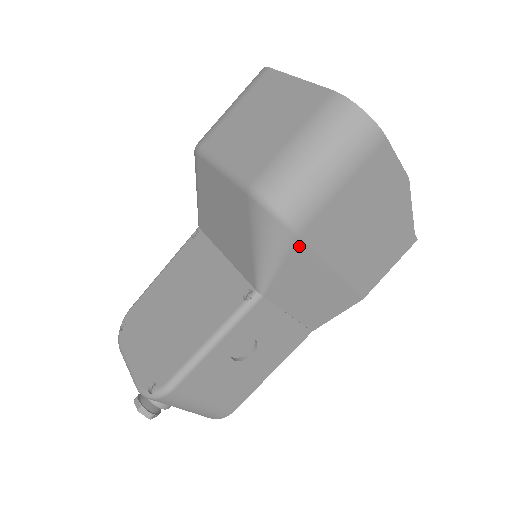
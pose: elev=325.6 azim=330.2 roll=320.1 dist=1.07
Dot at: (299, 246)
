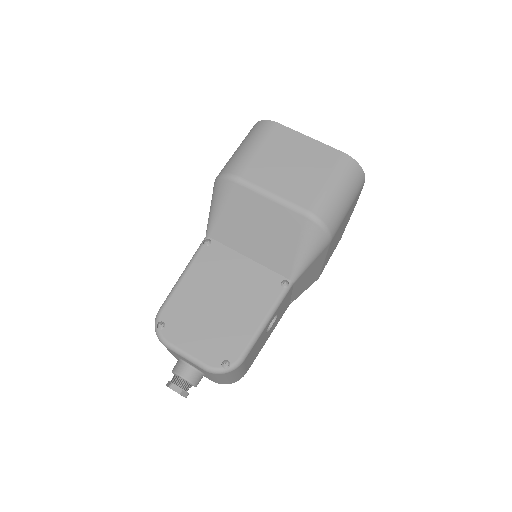
Dot at: (326, 248)
